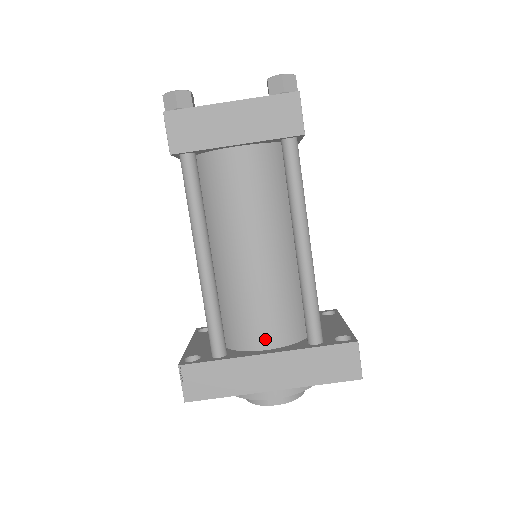
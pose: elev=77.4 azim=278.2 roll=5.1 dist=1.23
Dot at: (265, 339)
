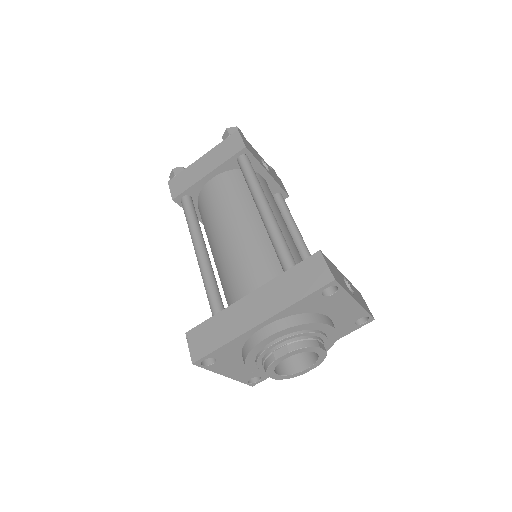
Dot at: (251, 289)
